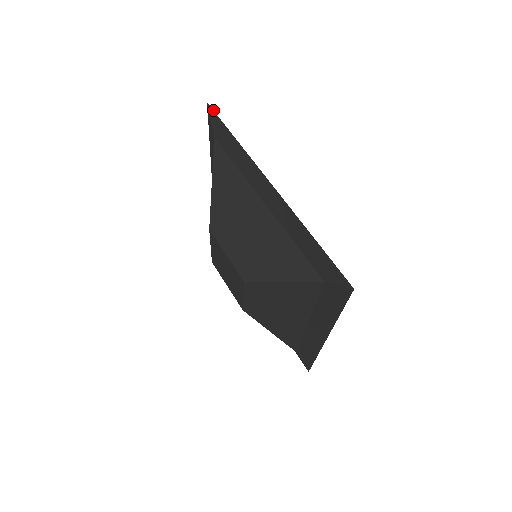
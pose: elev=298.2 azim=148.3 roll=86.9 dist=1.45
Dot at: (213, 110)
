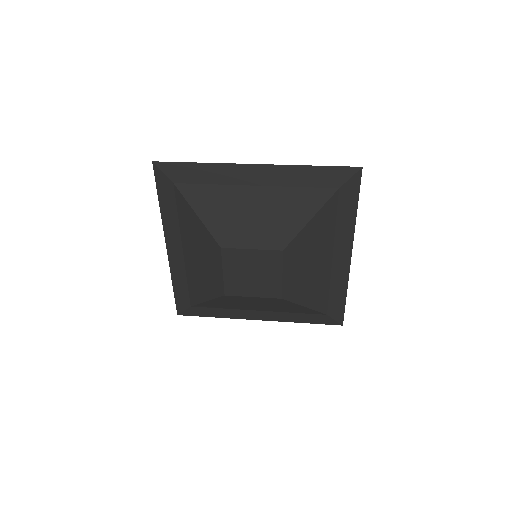
Dot at: (162, 162)
